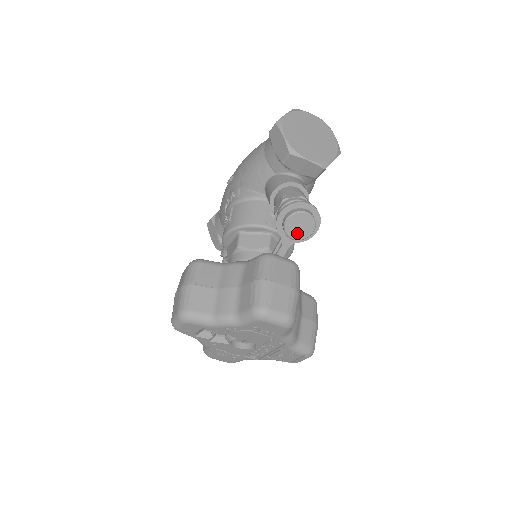
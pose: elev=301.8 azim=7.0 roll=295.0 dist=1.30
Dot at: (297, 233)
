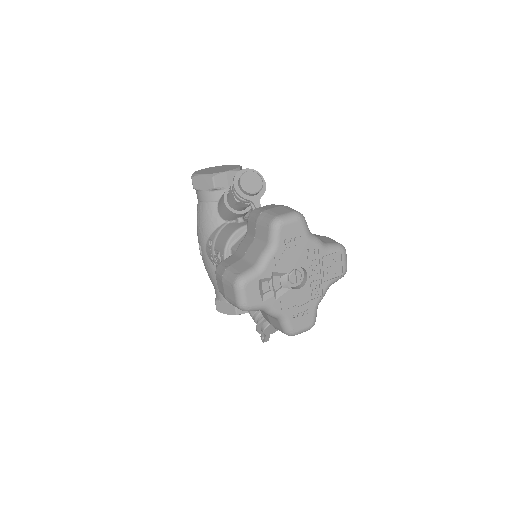
Dot at: (254, 187)
